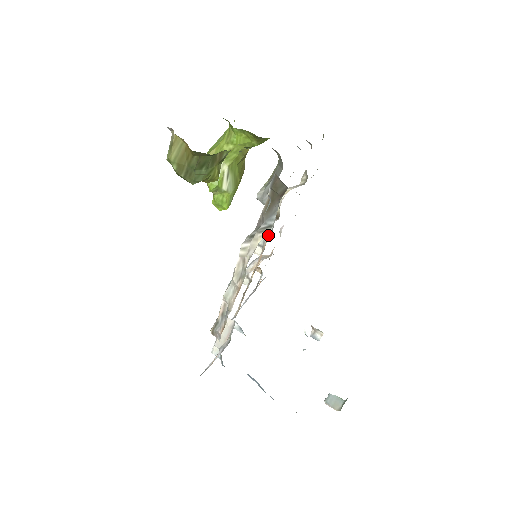
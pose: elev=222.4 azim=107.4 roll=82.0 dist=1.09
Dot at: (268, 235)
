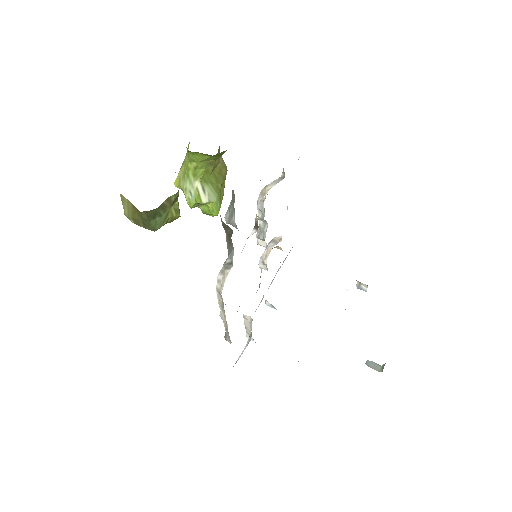
Dot at: occluded
